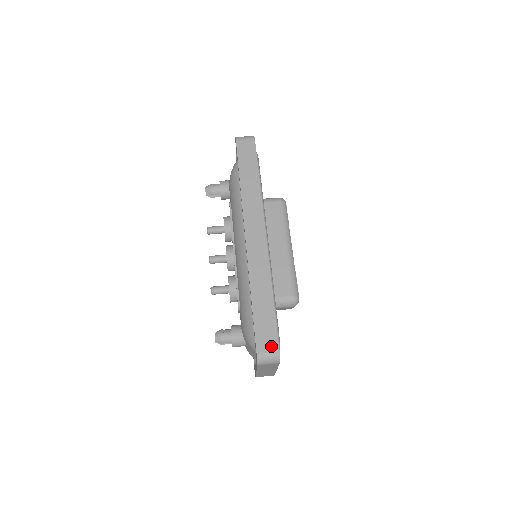
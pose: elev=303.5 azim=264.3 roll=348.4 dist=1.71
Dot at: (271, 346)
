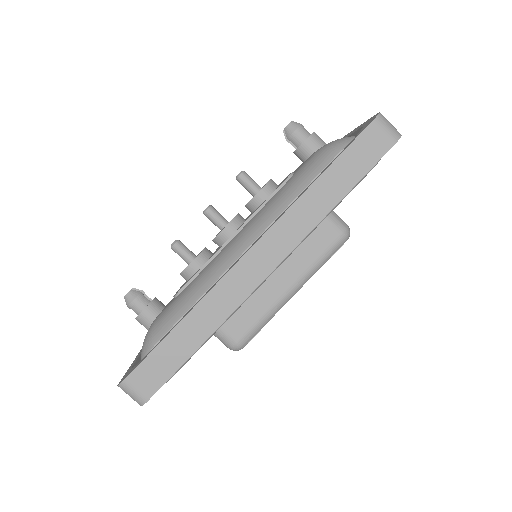
Dot at: (145, 388)
